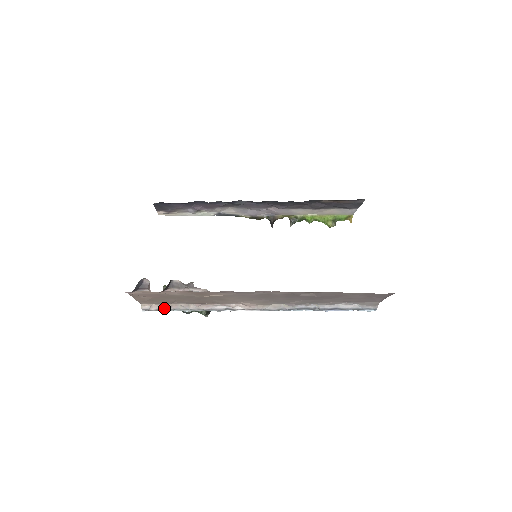
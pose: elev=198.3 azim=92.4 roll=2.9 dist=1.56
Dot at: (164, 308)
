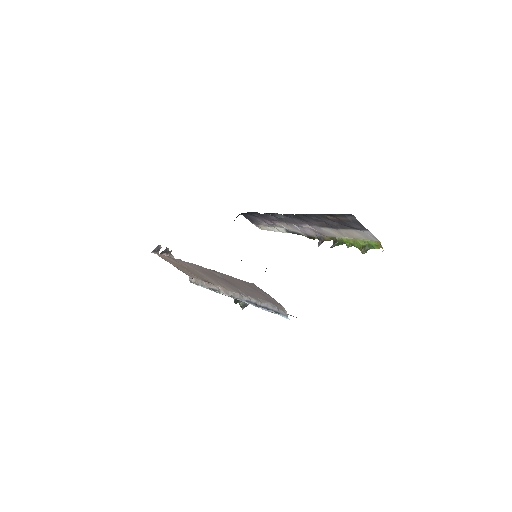
Dot at: (196, 282)
